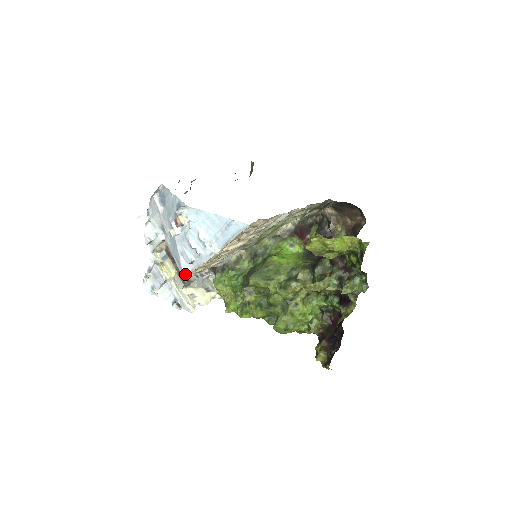
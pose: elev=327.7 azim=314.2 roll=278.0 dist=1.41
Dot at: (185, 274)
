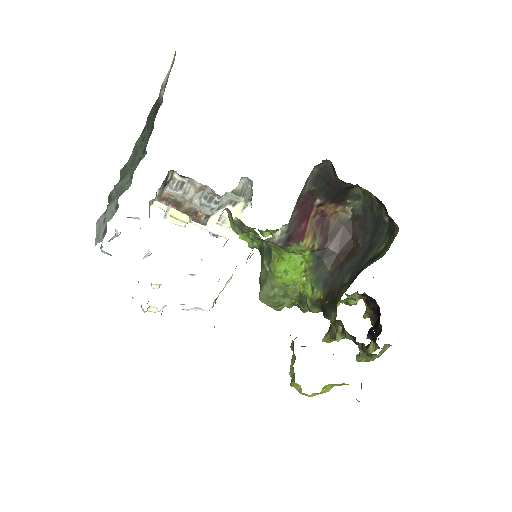
Dot at: occluded
